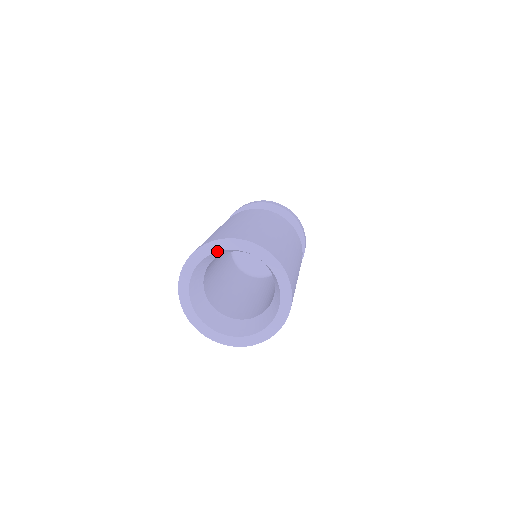
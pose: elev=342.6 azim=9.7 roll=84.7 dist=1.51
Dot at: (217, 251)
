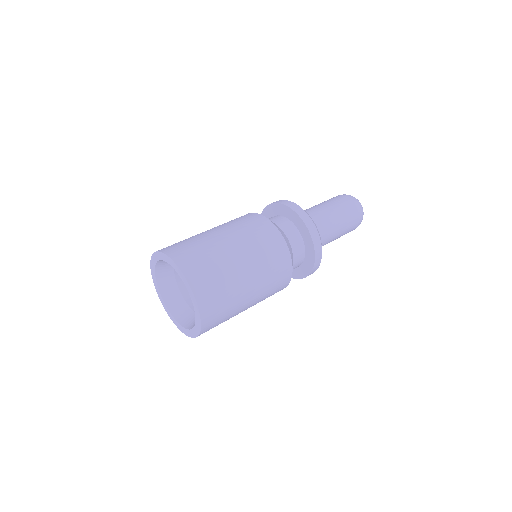
Dot at: (155, 270)
